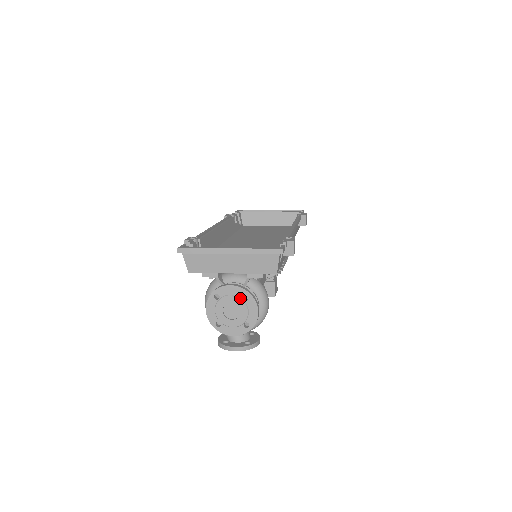
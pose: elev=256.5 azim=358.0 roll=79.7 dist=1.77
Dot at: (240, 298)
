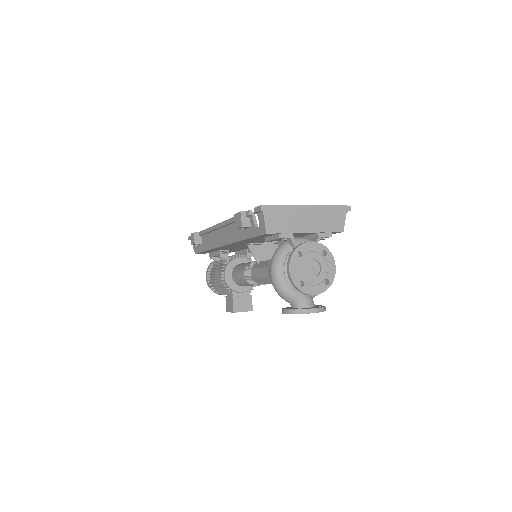
Dot at: (320, 254)
